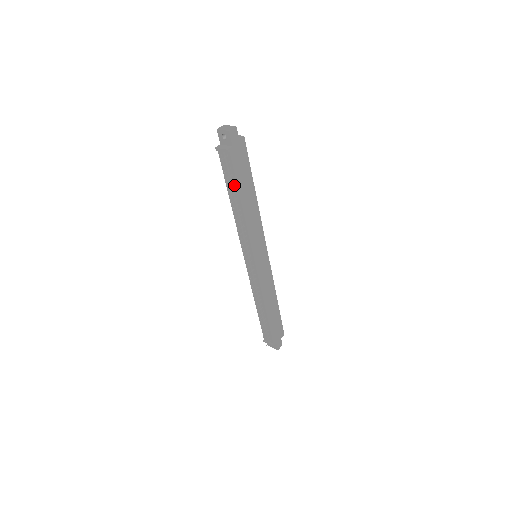
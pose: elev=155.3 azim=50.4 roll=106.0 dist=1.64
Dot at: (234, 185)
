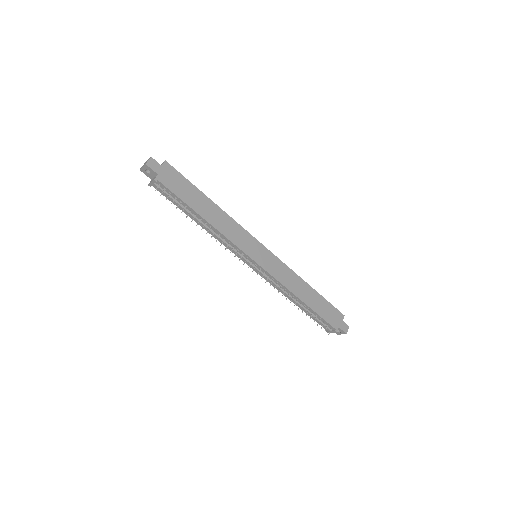
Dot at: (184, 205)
